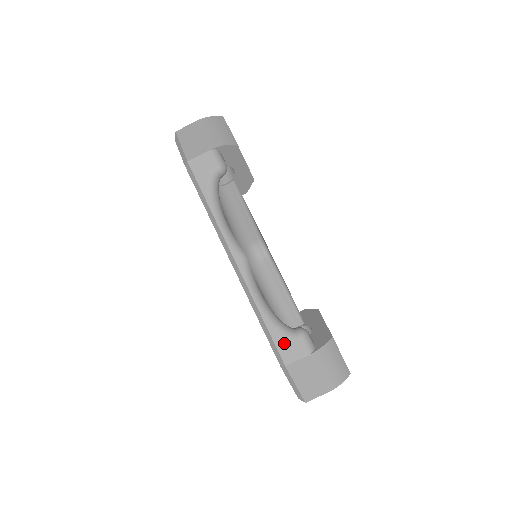
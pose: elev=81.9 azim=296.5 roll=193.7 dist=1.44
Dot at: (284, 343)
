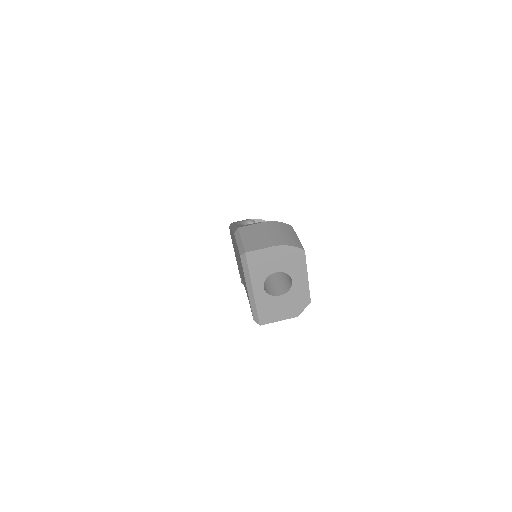
Dot at: occluded
